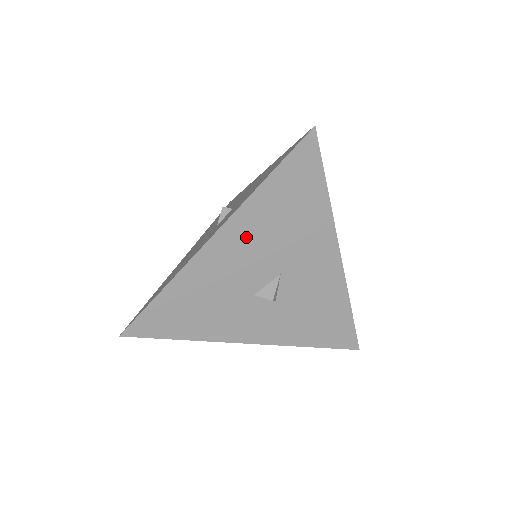
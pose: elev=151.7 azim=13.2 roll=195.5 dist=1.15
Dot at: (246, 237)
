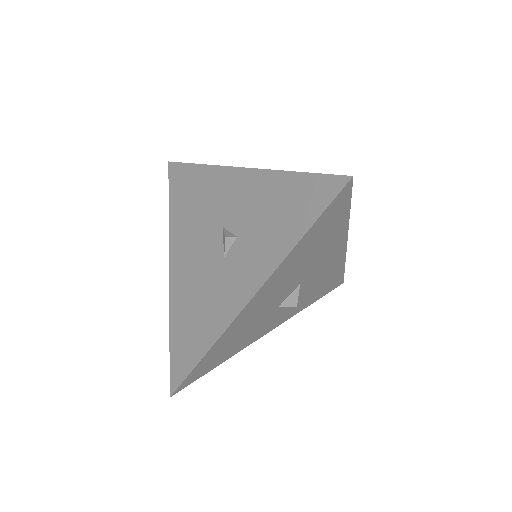
Dot at: (278, 281)
